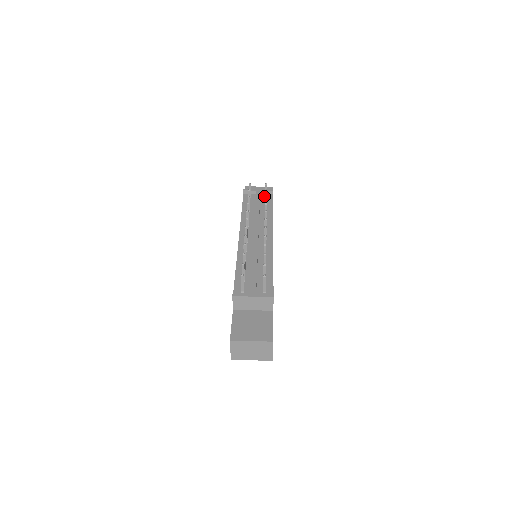
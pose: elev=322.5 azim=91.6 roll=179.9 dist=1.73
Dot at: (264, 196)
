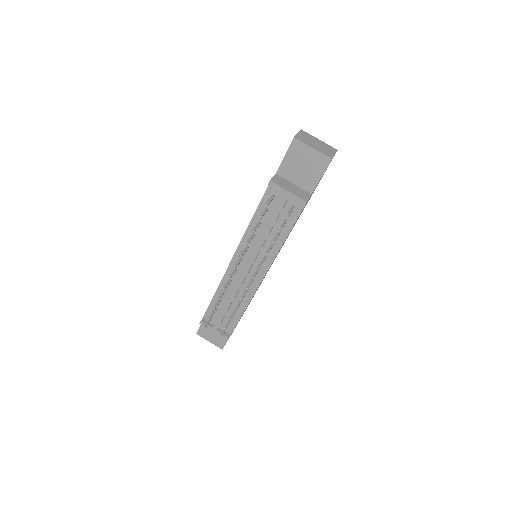
Dot at: (292, 202)
